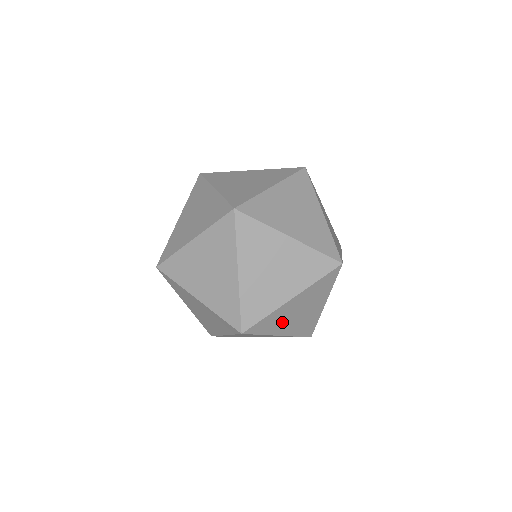
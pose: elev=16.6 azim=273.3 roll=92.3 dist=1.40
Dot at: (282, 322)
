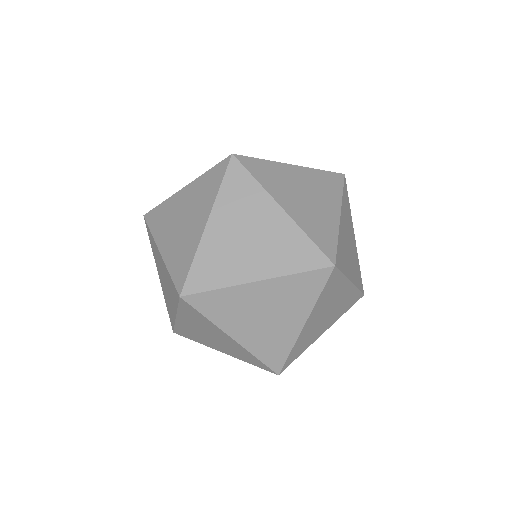
Dot at: occluded
